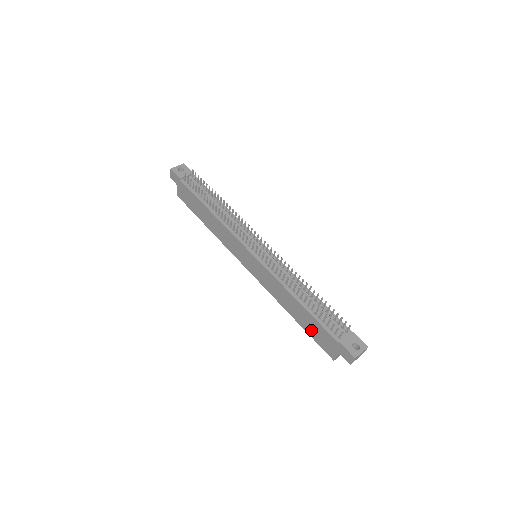
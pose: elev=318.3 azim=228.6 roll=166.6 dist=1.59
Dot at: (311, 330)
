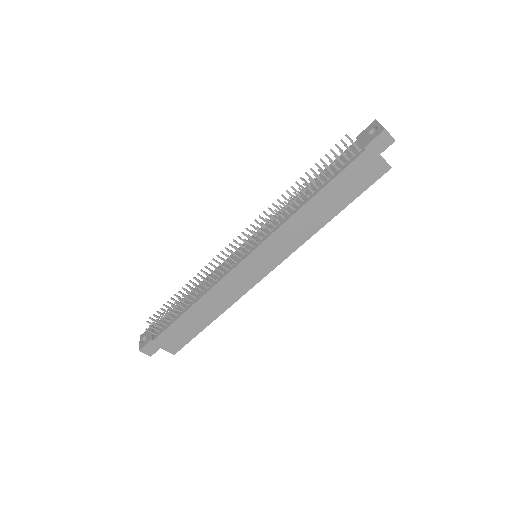
Dot at: (350, 191)
